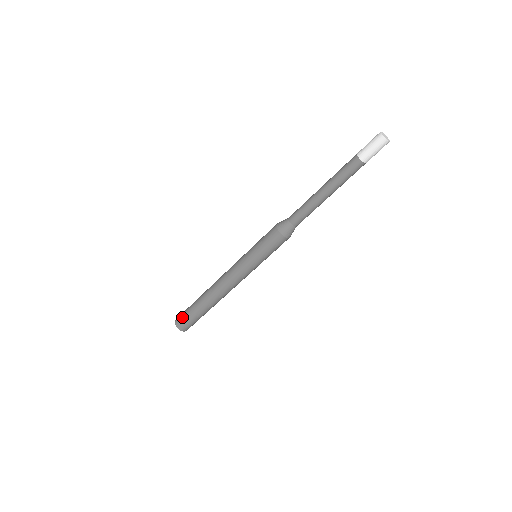
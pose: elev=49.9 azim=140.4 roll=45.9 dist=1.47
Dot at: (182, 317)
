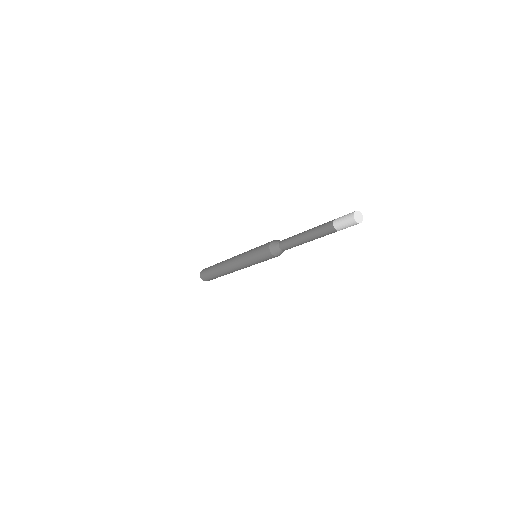
Dot at: (204, 275)
